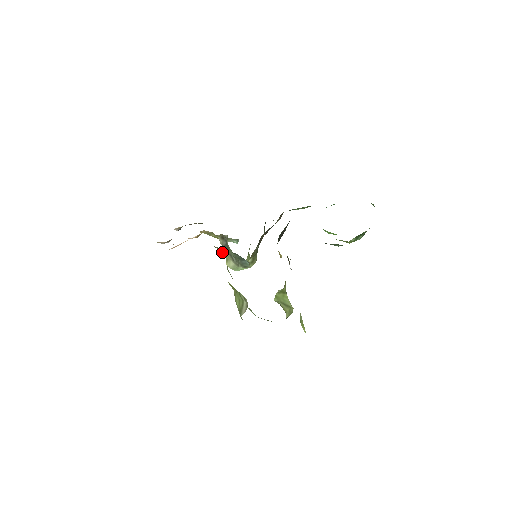
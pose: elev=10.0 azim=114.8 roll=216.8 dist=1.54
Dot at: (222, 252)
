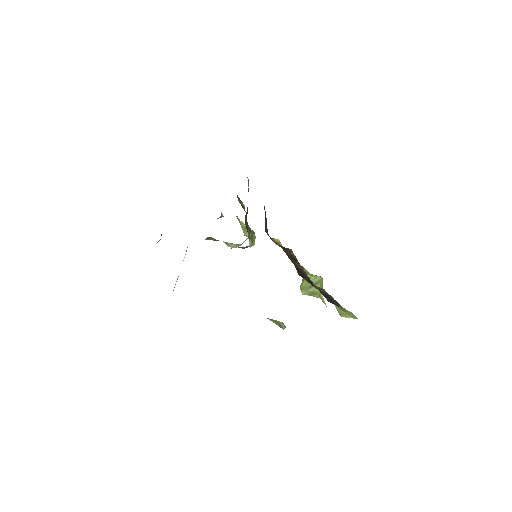
Dot at: occluded
